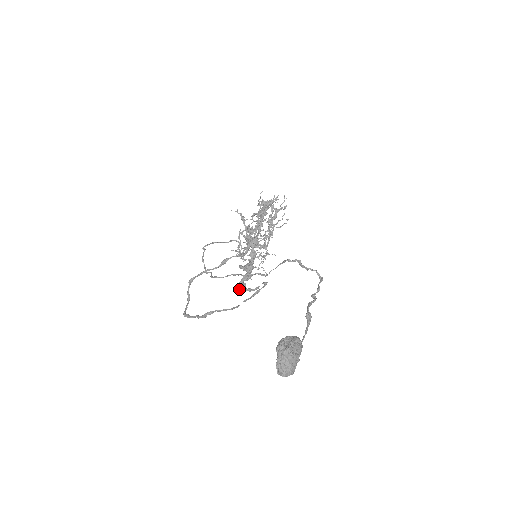
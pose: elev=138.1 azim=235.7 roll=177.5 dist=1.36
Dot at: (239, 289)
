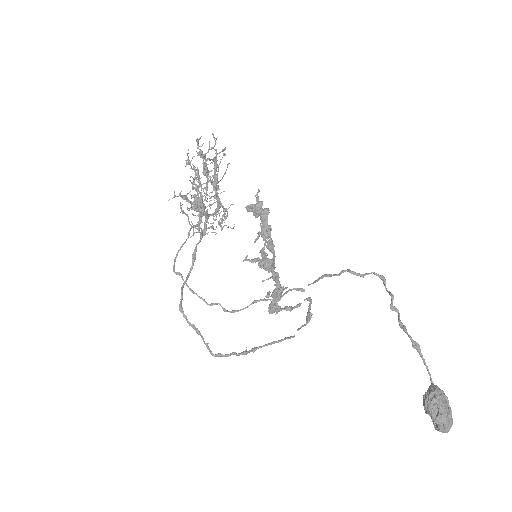
Dot at: (273, 312)
